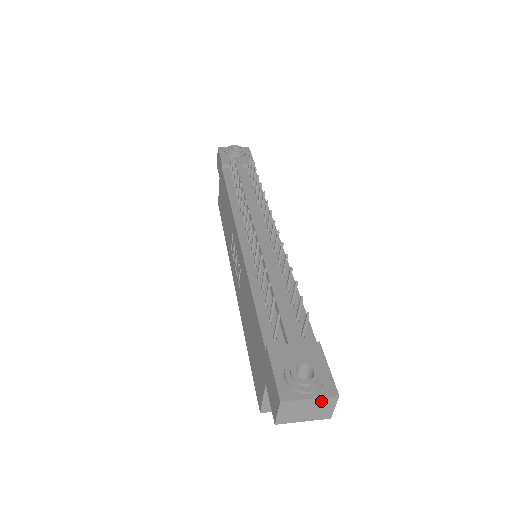
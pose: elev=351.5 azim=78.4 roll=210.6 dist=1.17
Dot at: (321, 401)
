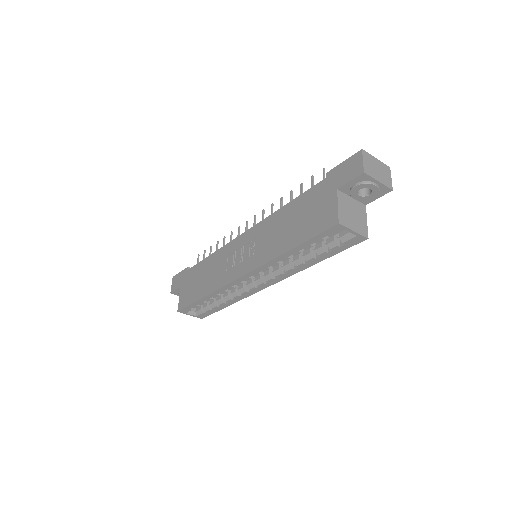
Dot at: (382, 166)
